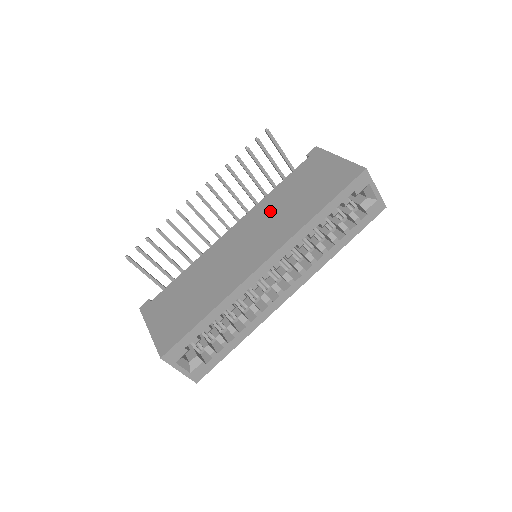
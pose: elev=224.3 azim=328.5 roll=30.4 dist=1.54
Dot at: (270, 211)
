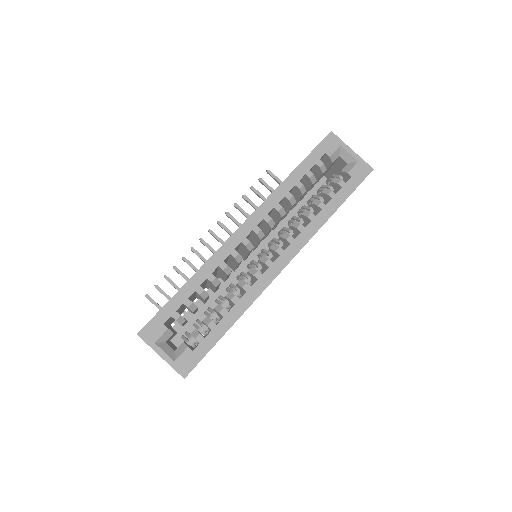
Dot at: occluded
